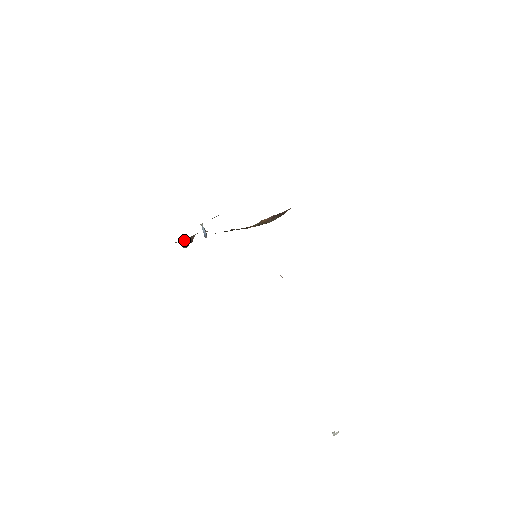
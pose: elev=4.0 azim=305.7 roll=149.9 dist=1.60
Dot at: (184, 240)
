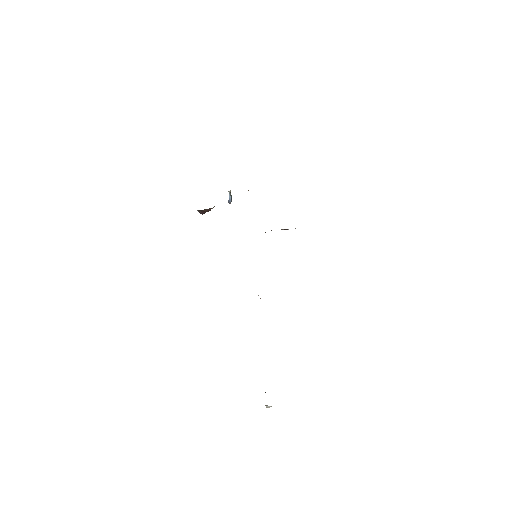
Dot at: (200, 210)
